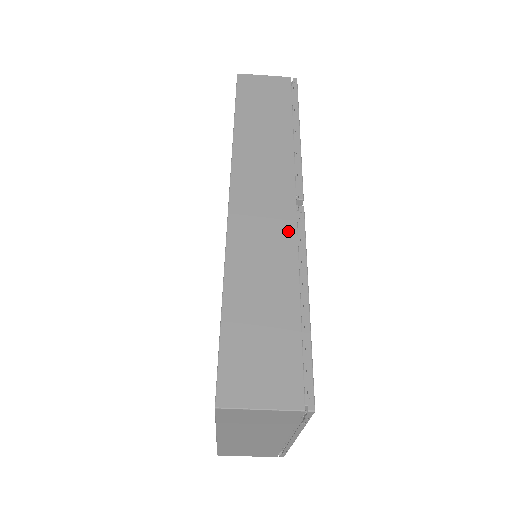
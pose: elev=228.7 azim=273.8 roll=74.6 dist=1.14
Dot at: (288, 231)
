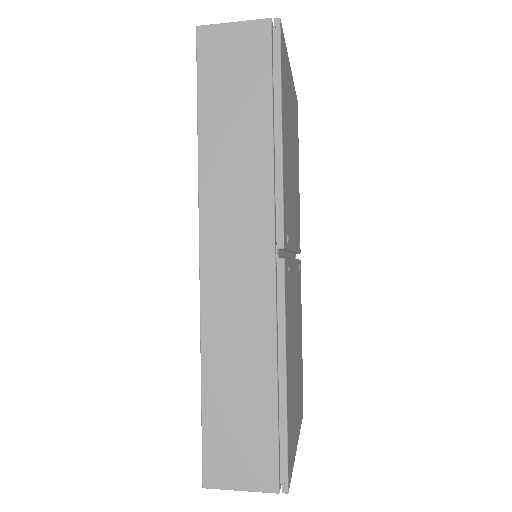
Dot at: (265, 297)
